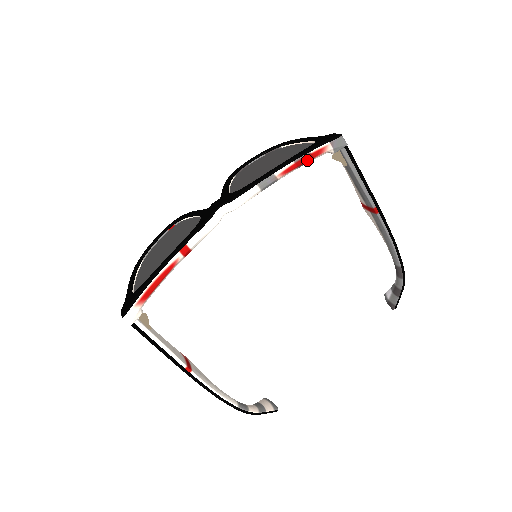
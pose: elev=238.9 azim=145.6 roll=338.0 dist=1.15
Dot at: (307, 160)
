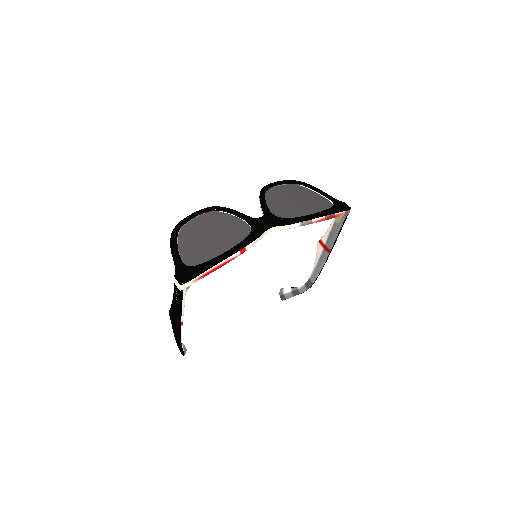
Dot at: (331, 218)
